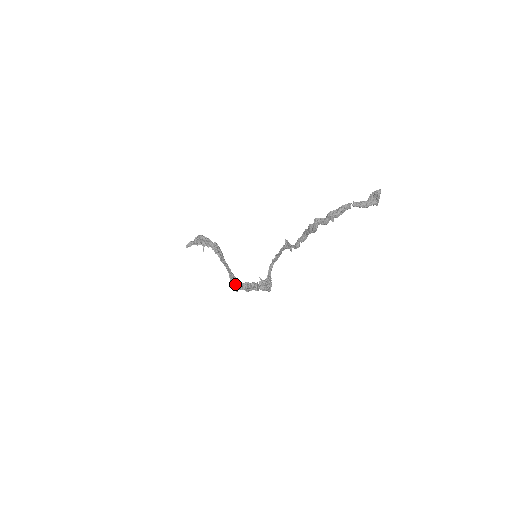
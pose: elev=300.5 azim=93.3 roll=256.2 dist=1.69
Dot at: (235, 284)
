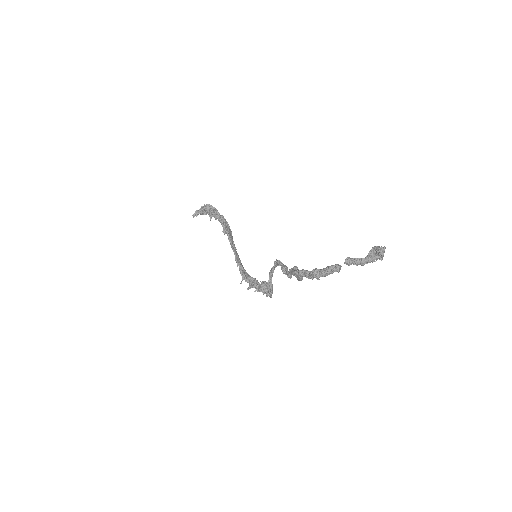
Dot at: occluded
